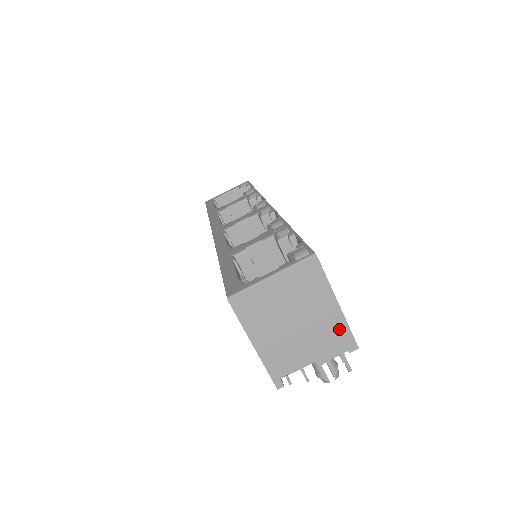
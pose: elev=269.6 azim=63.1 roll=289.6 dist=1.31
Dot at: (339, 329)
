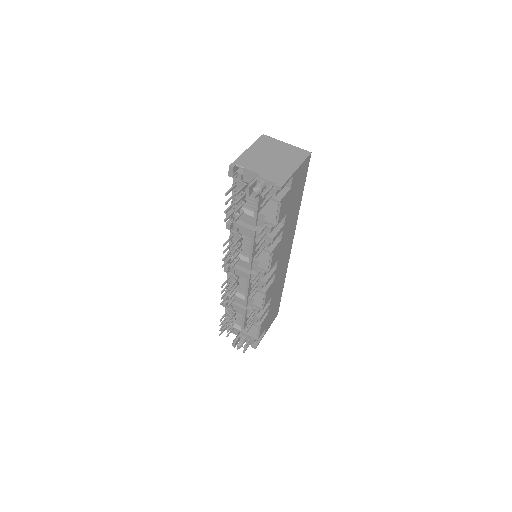
Dot at: (284, 175)
